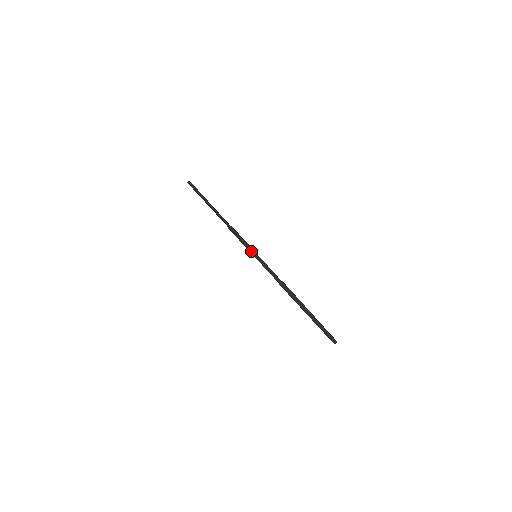
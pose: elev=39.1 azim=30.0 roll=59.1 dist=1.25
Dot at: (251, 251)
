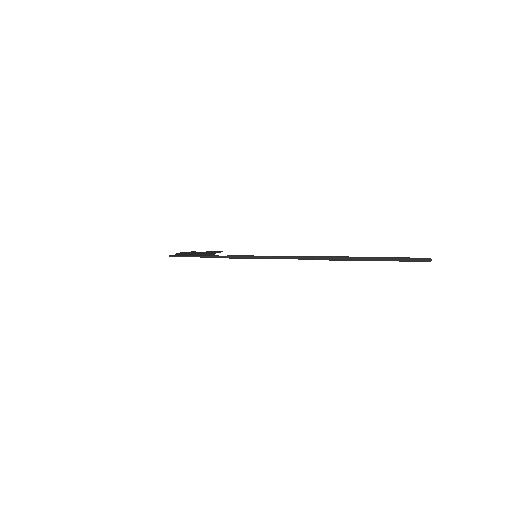
Dot at: (260, 258)
